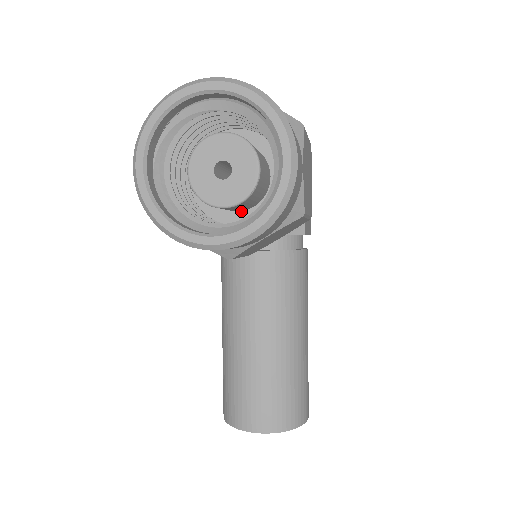
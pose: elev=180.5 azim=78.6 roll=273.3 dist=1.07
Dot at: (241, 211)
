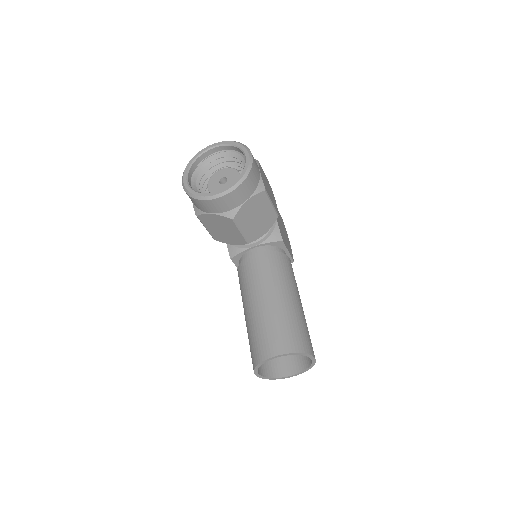
Dot at: occluded
